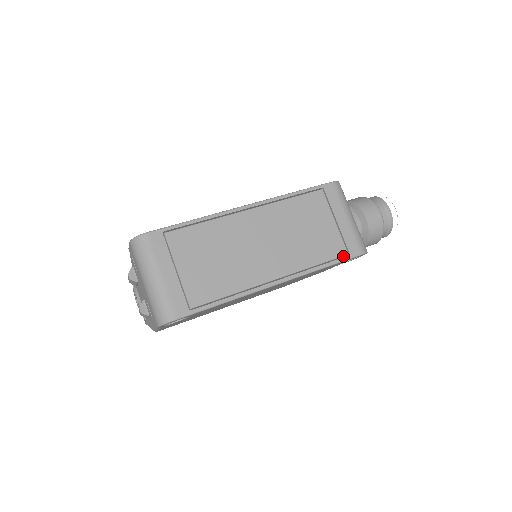
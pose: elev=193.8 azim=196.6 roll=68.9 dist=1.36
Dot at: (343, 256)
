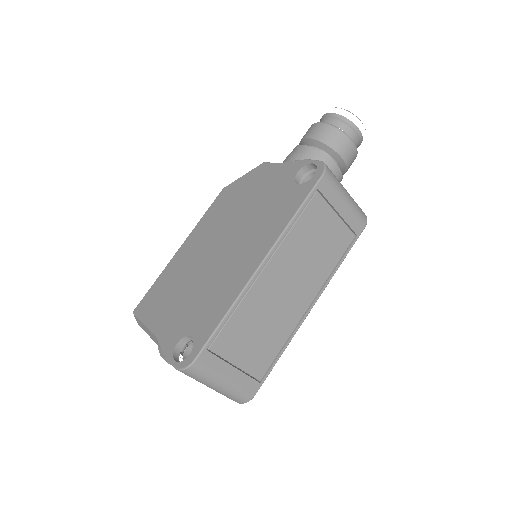
Dot at: (351, 239)
